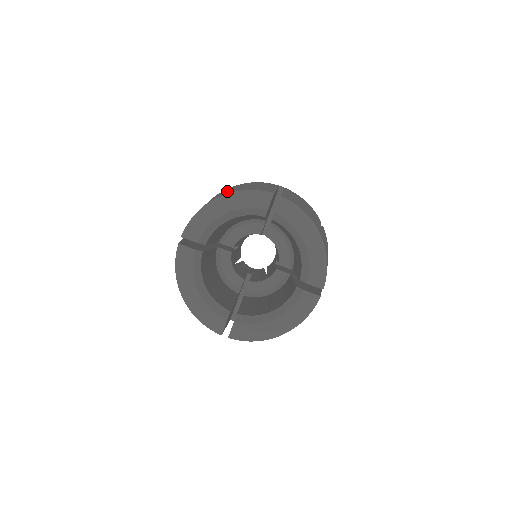
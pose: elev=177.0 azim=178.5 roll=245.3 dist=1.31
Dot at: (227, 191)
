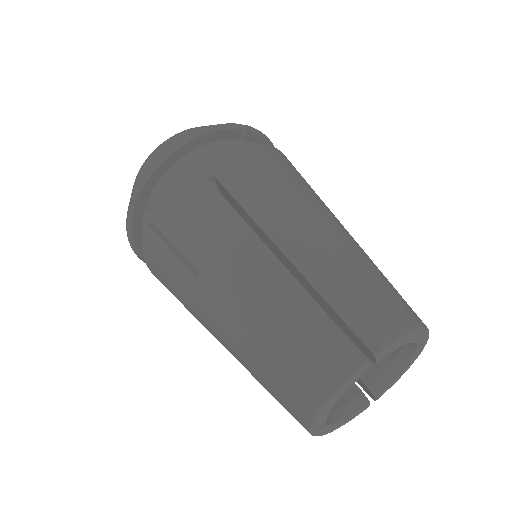
Dot at: (262, 334)
